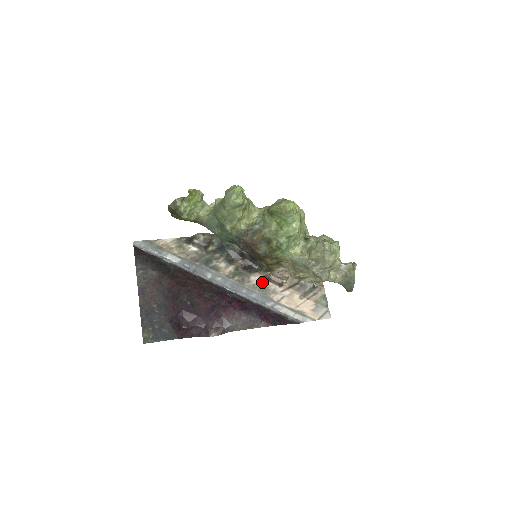
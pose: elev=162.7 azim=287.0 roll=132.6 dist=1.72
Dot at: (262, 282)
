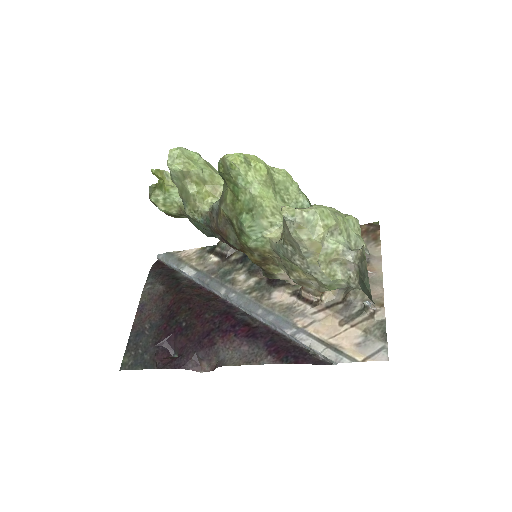
Dot at: (288, 300)
